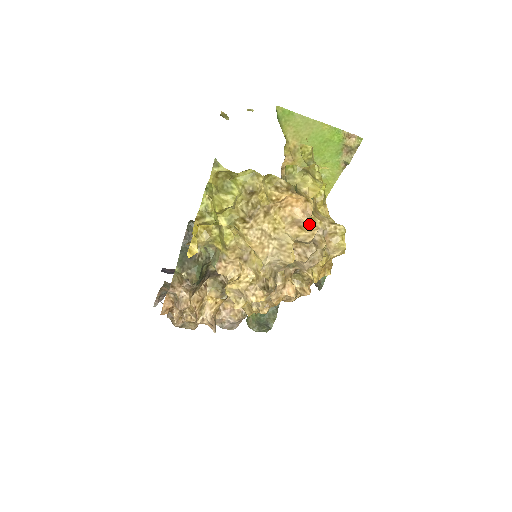
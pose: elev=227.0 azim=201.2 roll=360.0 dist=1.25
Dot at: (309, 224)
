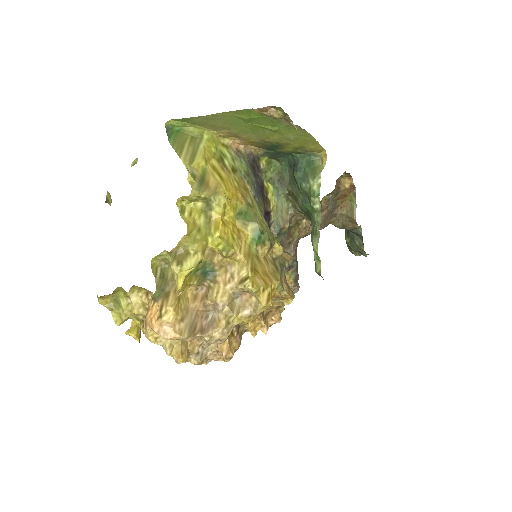
Dot at: (170, 339)
